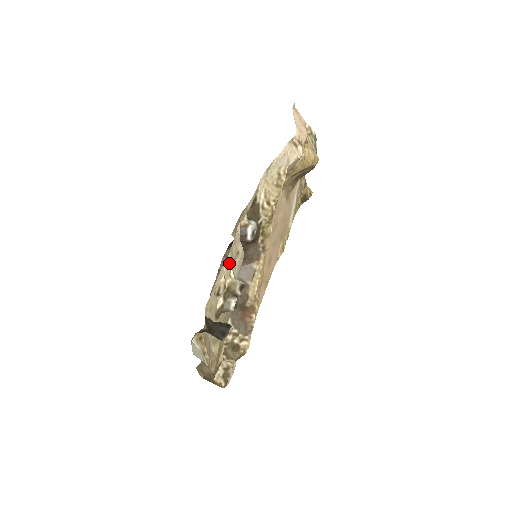
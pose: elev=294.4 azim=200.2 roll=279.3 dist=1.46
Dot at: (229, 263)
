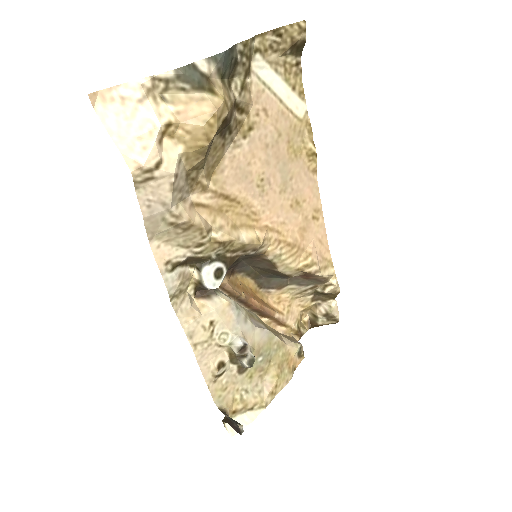
Dot at: (206, 350)
